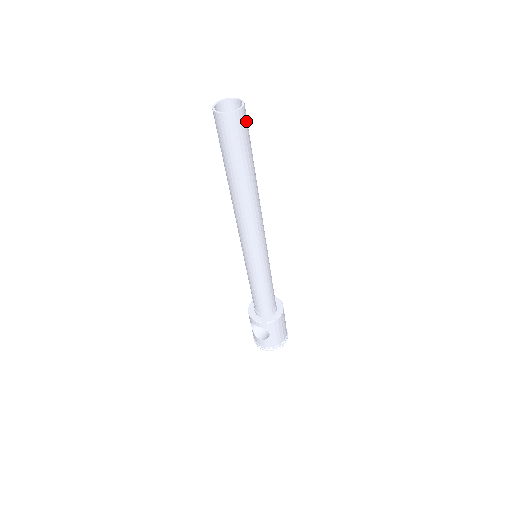
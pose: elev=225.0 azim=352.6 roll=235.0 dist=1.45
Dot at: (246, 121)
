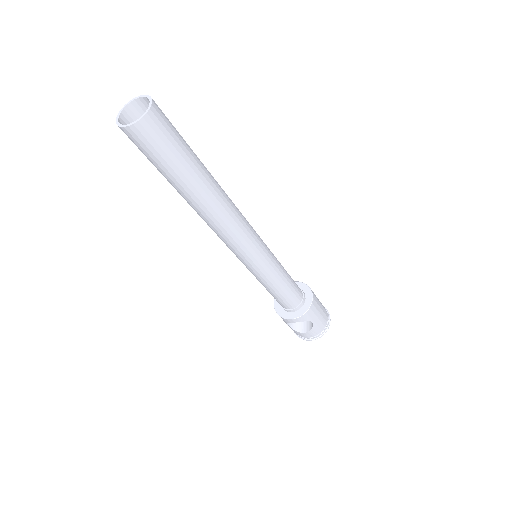
Dot at: (165, 117)
